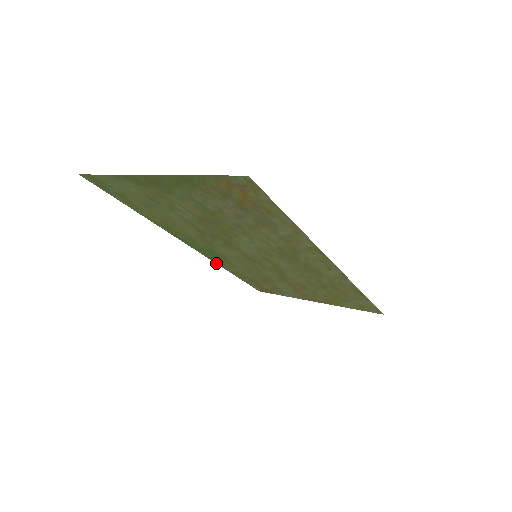
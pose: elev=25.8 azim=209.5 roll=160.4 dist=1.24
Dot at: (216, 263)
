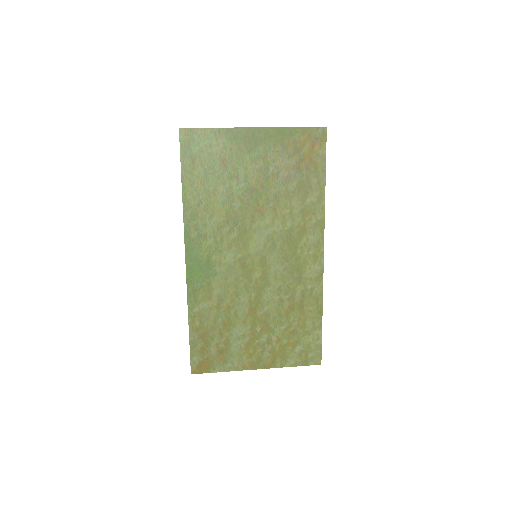
Dot at: (187, 296)
